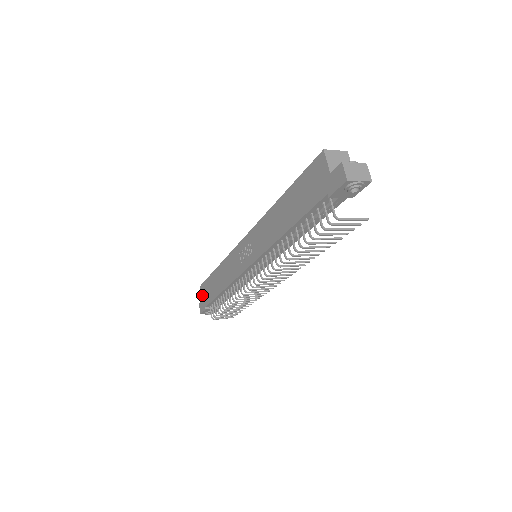
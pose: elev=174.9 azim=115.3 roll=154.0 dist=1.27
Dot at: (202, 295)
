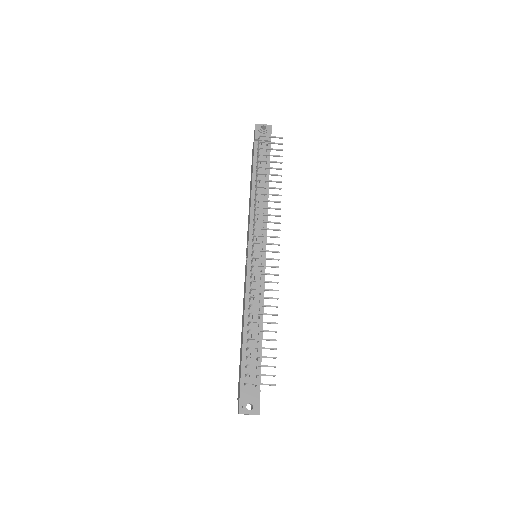
Dot at: (238, 394)
